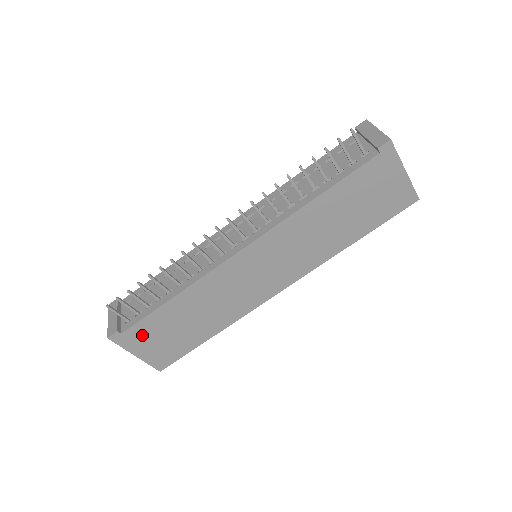
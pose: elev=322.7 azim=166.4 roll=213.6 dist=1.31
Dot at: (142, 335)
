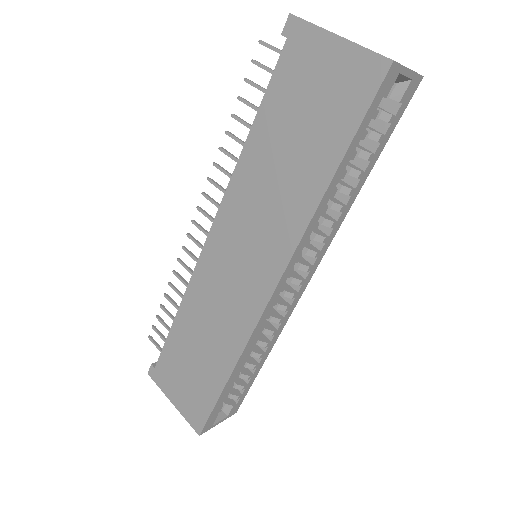
Dot at: (169, 371)
